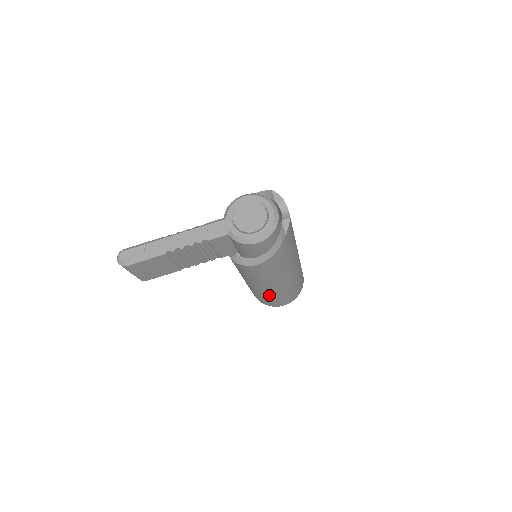
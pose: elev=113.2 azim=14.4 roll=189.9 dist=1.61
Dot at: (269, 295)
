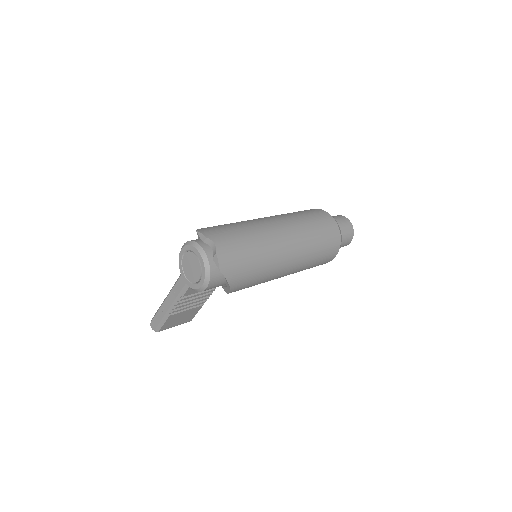
Dot at: occluded
